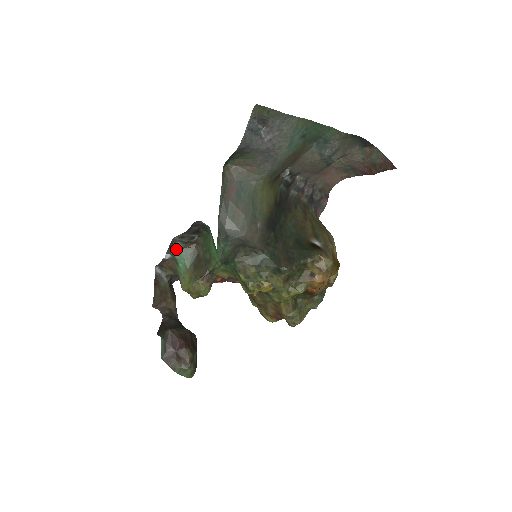
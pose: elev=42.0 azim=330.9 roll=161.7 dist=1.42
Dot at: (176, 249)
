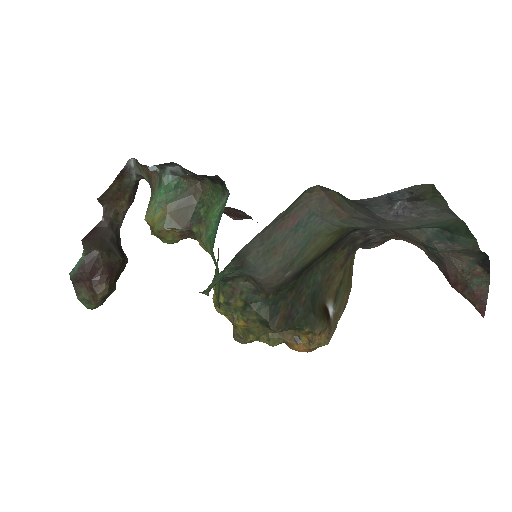
Dot at: (170, 171)
